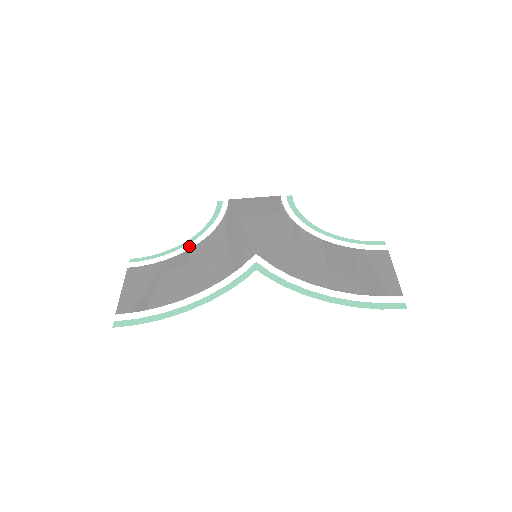
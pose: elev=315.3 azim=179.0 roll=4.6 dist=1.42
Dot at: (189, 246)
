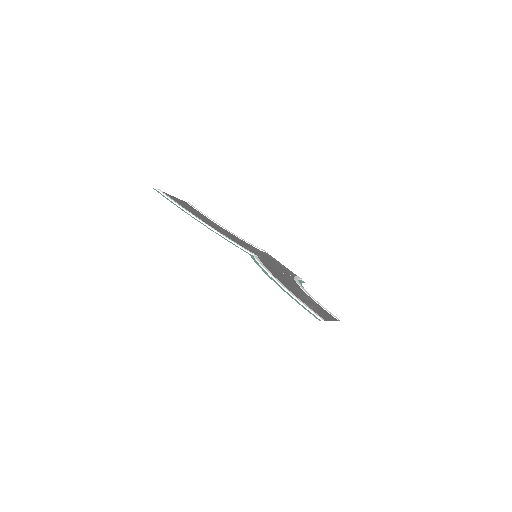
Dot at: occluded
